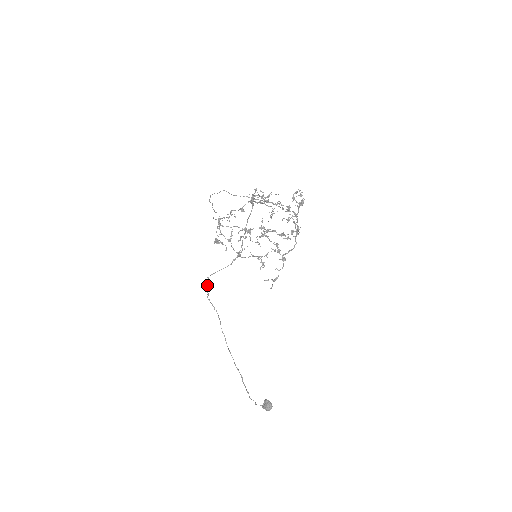
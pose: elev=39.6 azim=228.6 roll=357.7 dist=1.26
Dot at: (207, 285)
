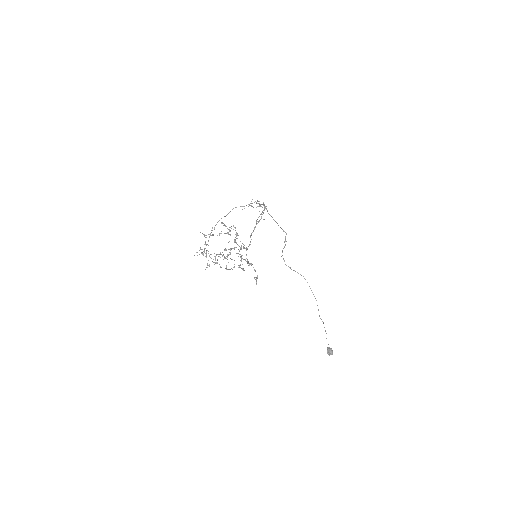
Dot at: occluded
